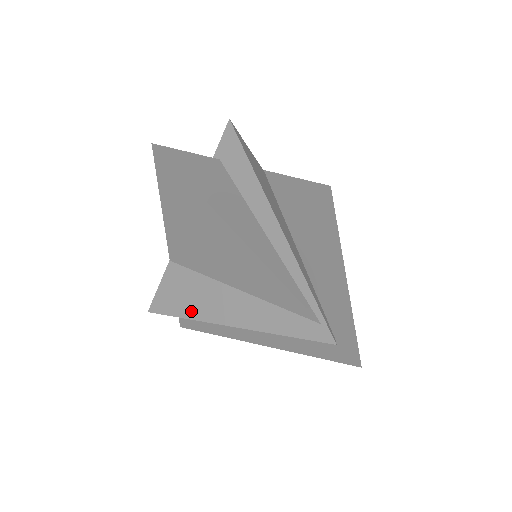
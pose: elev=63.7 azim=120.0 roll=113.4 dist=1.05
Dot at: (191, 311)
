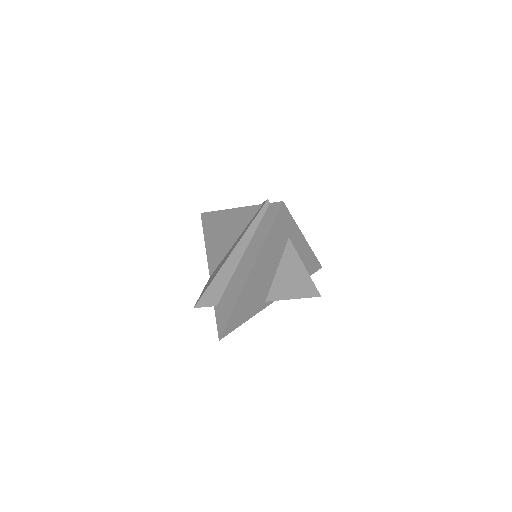
Dot at: occluded
